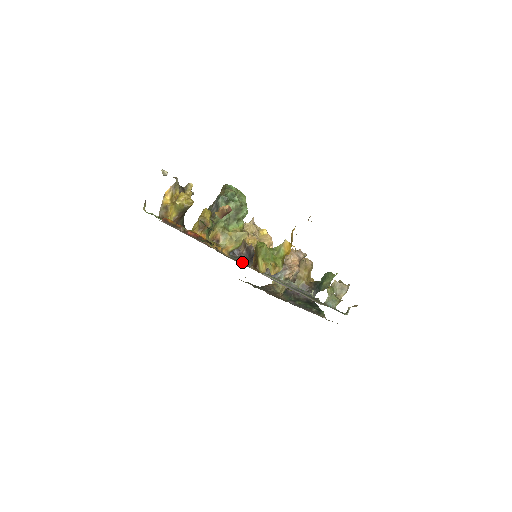
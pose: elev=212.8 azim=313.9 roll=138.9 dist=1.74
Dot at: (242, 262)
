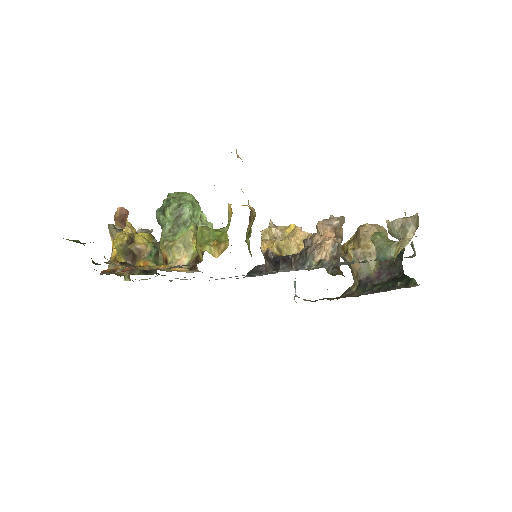
Dot at: occluded
